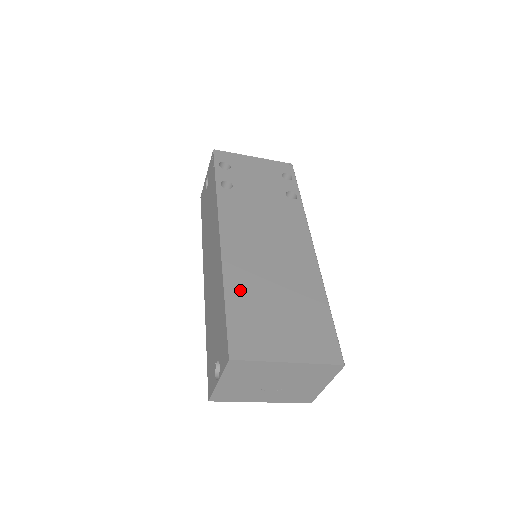
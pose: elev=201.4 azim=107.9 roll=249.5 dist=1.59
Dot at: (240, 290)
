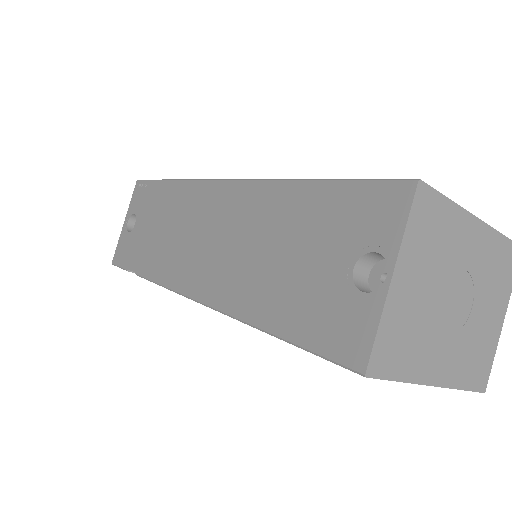
Dot at: occluded
